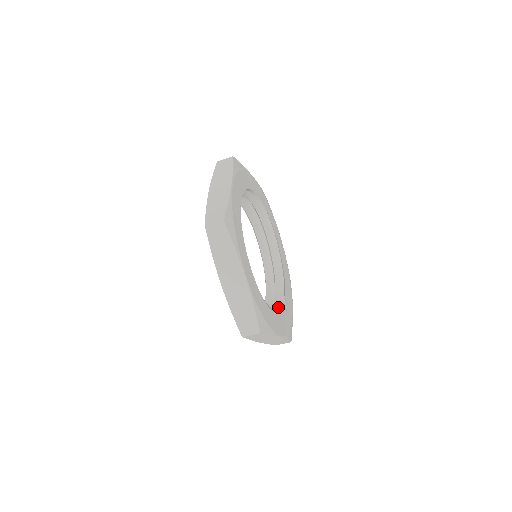
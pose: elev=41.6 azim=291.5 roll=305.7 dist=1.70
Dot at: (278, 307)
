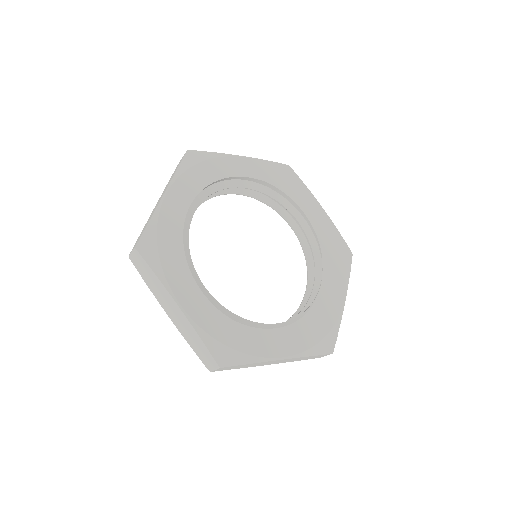
Dot at: occluded
